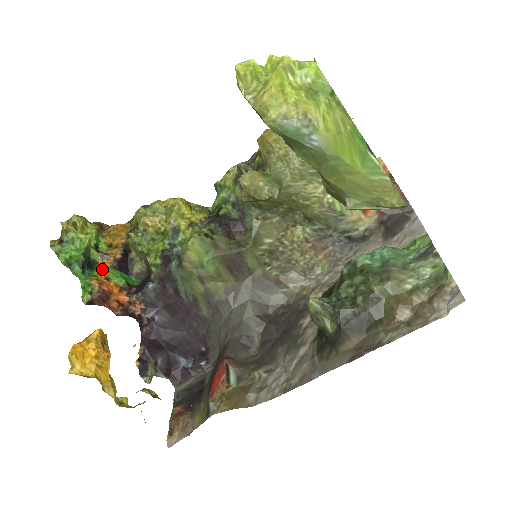
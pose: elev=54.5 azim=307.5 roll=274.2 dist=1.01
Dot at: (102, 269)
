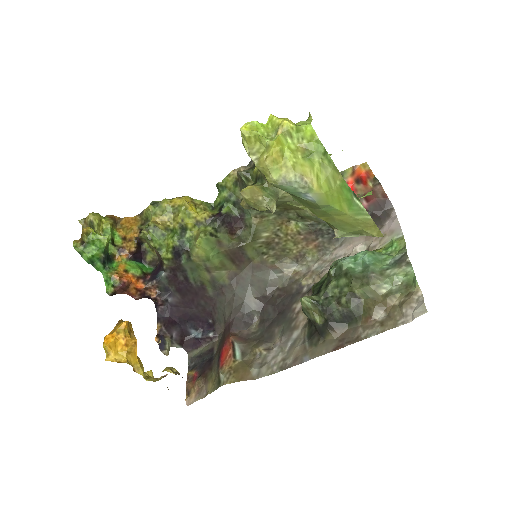
Dot at: (120, 261)
